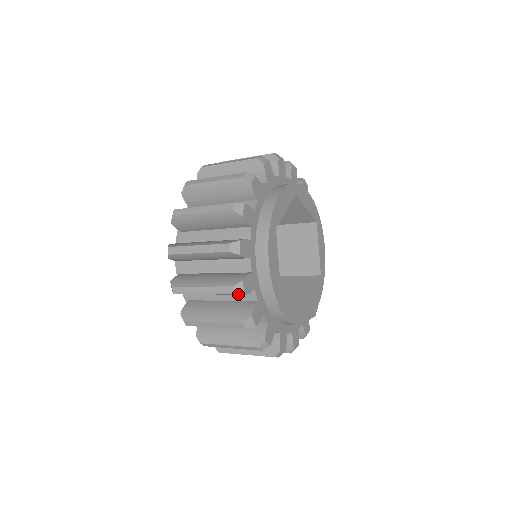
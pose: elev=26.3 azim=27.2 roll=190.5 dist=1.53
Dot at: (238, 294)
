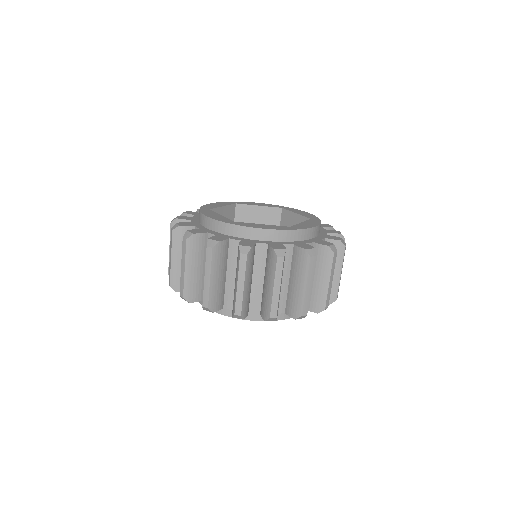
Dot at: (189, 237)
